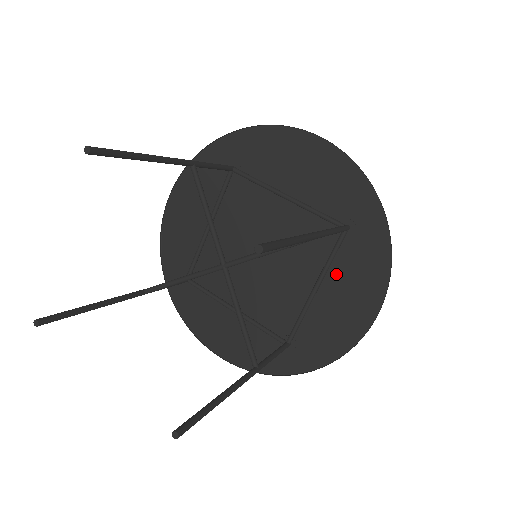
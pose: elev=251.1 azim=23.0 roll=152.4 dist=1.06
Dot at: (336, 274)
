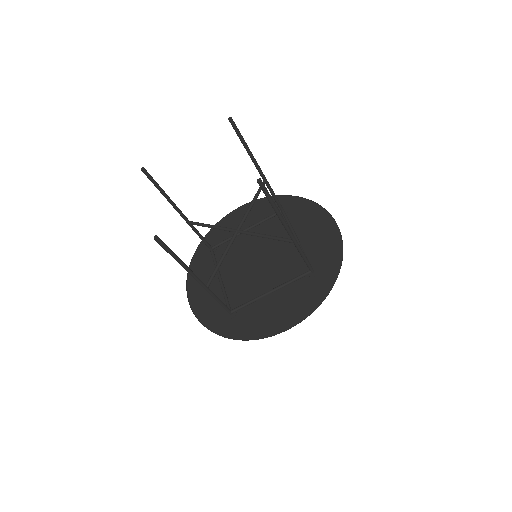
Dot at: (288, 294)
